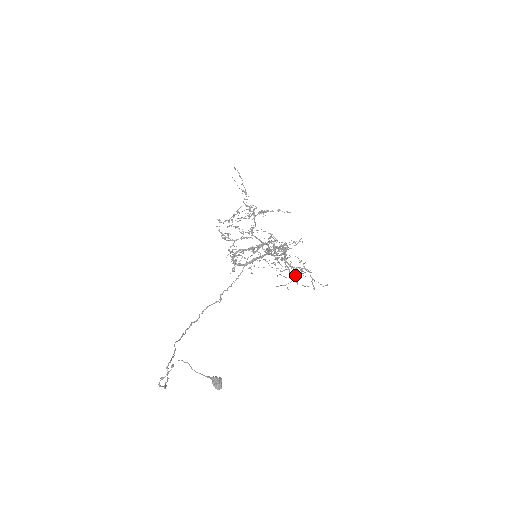
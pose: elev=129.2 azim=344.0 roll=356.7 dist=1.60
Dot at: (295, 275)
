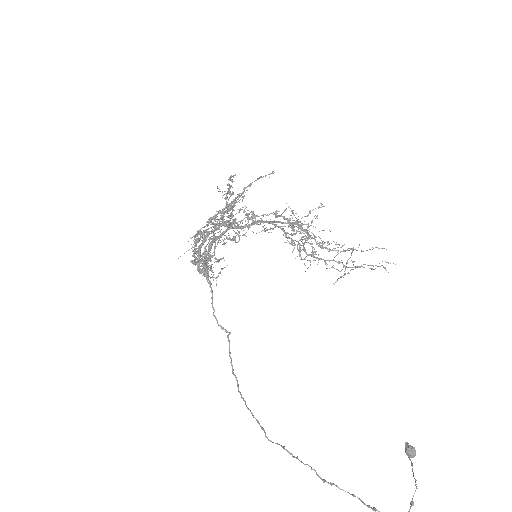
Dot at: (353, 261)
